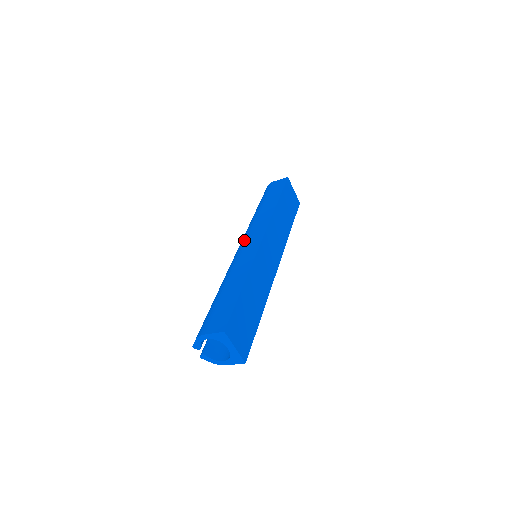
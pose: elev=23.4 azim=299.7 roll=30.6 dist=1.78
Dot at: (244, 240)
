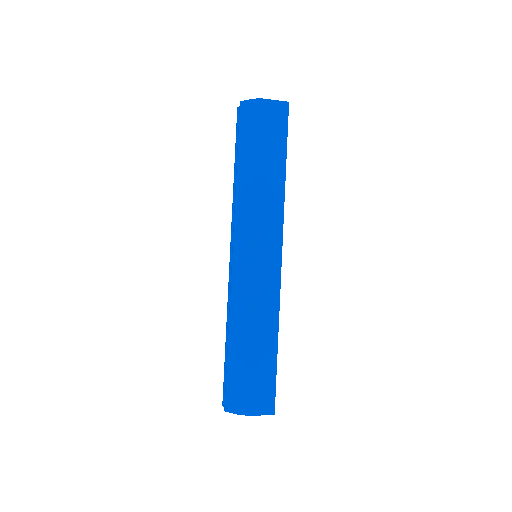
Dot at: (254, 249)
